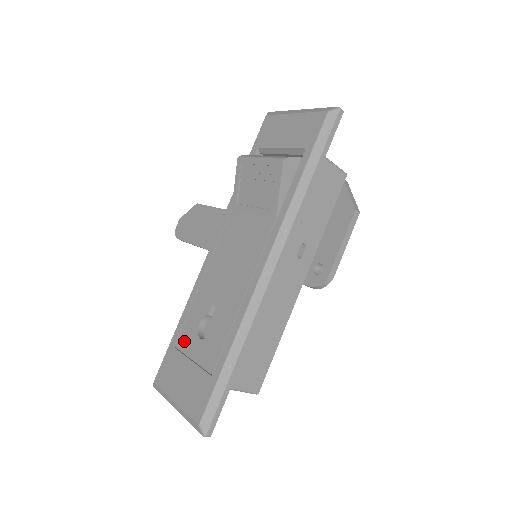
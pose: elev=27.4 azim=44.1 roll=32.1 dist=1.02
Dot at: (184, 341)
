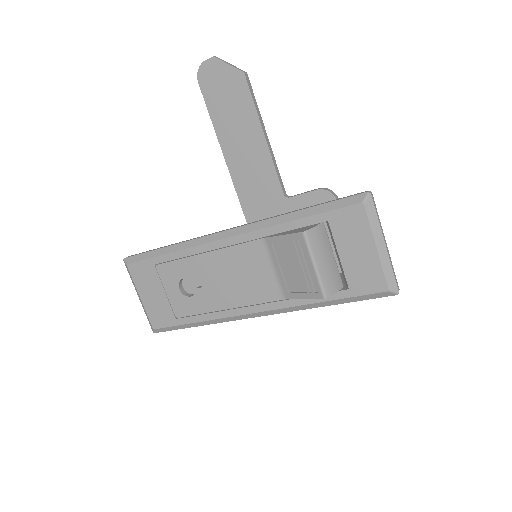
Dot at: (165, 273)
